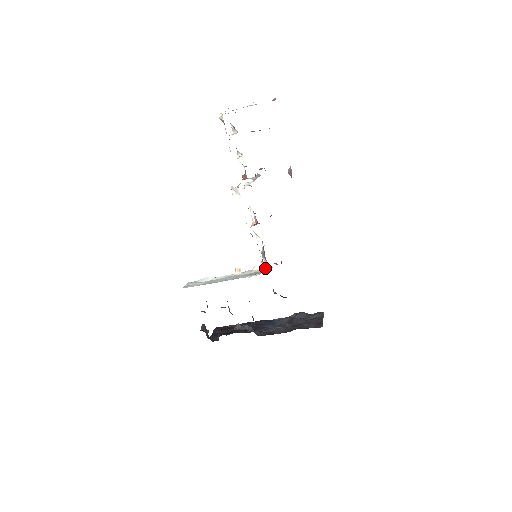
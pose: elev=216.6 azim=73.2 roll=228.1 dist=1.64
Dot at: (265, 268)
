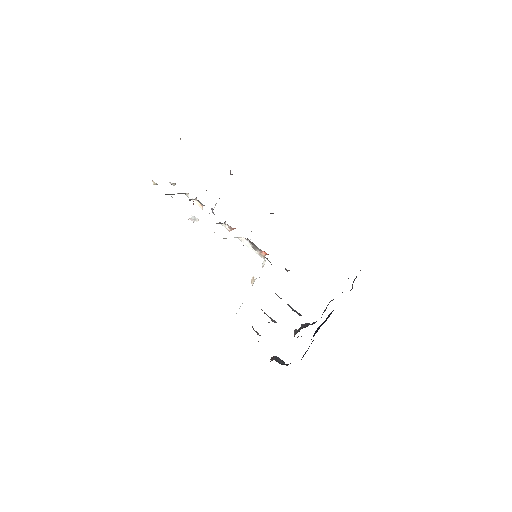
Dot at: (263, 257)
